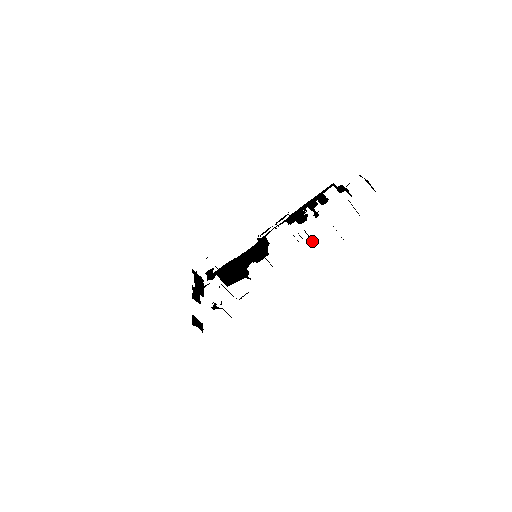
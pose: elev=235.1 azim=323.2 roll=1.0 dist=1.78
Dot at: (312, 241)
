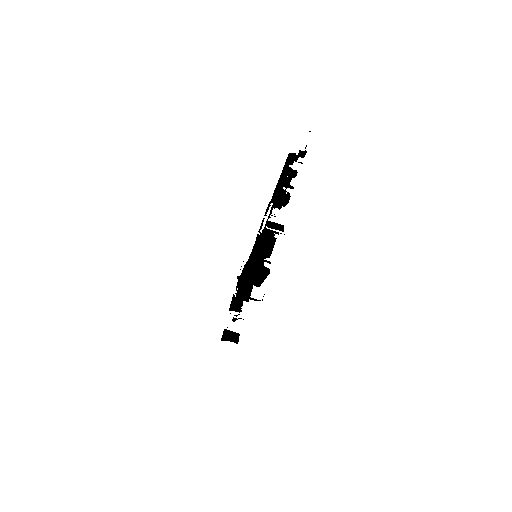
Dot at: (279, 230)
